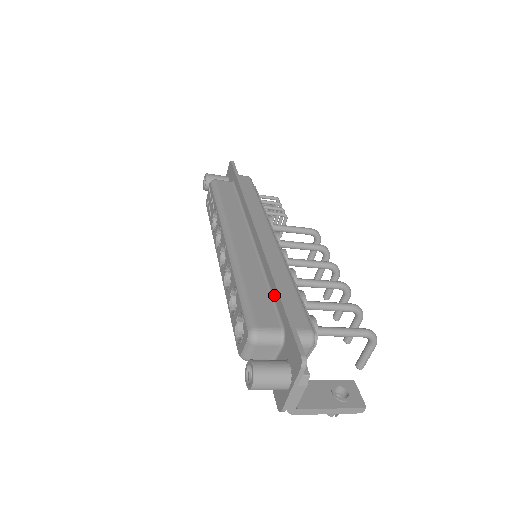
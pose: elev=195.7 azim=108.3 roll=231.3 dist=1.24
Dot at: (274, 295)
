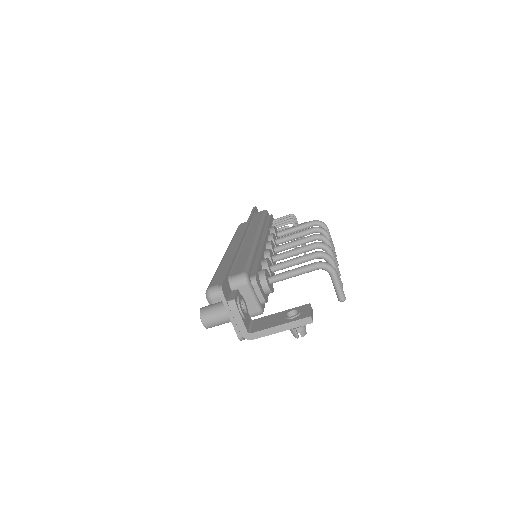
Dot at: occluded
